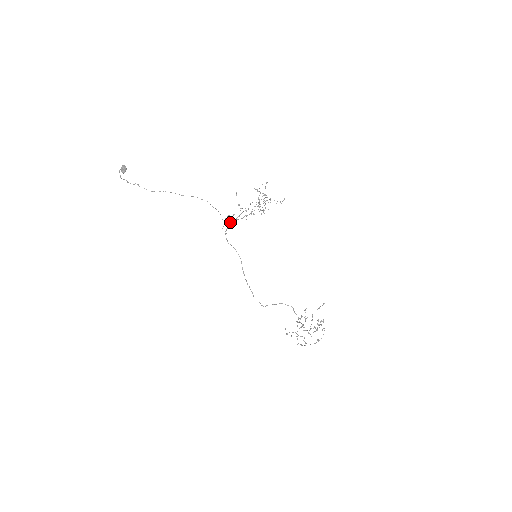
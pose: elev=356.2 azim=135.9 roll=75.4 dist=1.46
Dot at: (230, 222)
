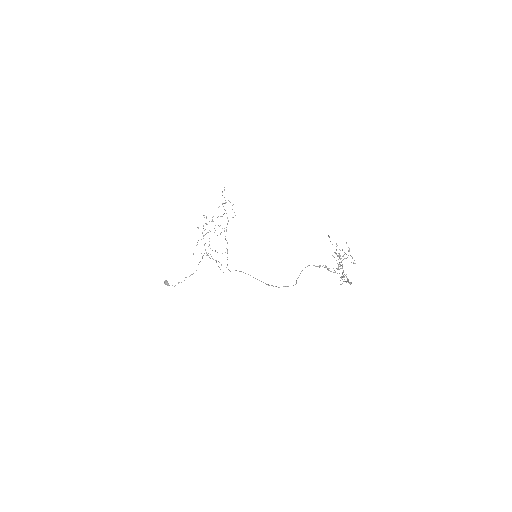
Dot at: (227, 250)
